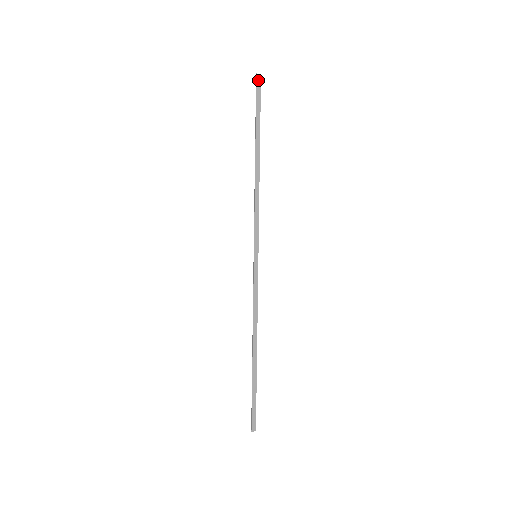
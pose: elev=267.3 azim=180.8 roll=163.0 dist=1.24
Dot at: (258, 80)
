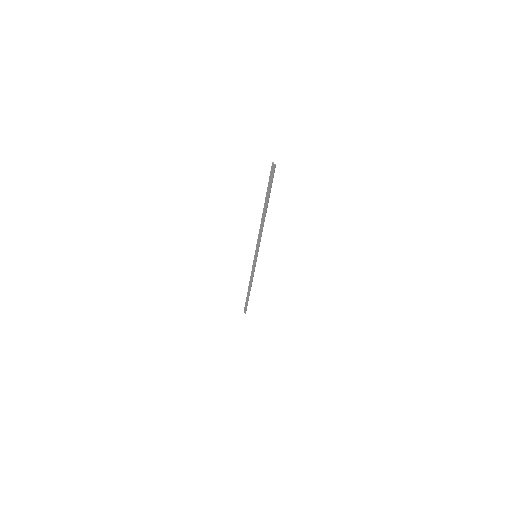
Dot at: (273, 167)
